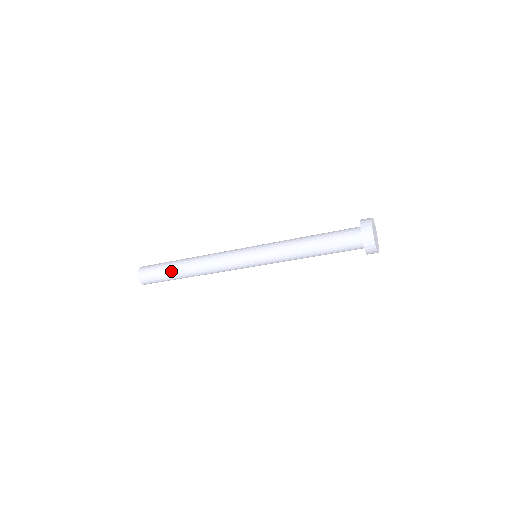
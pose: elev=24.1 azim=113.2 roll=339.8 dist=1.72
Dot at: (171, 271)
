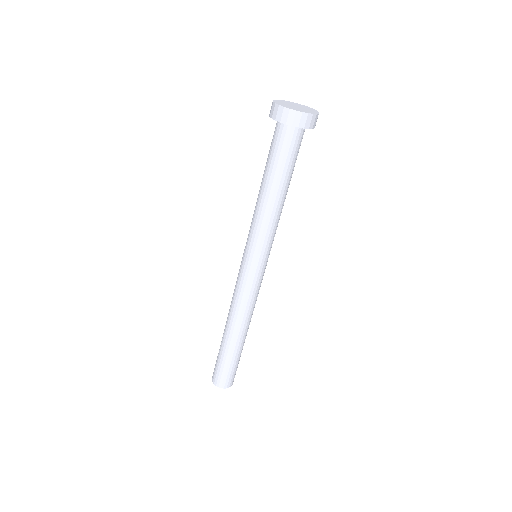
Dot at: (222, 347)
